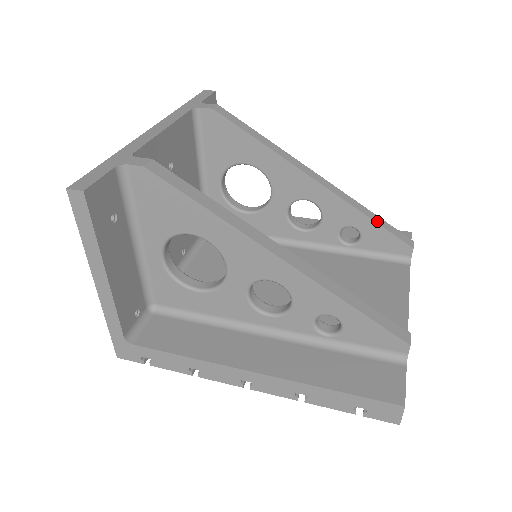
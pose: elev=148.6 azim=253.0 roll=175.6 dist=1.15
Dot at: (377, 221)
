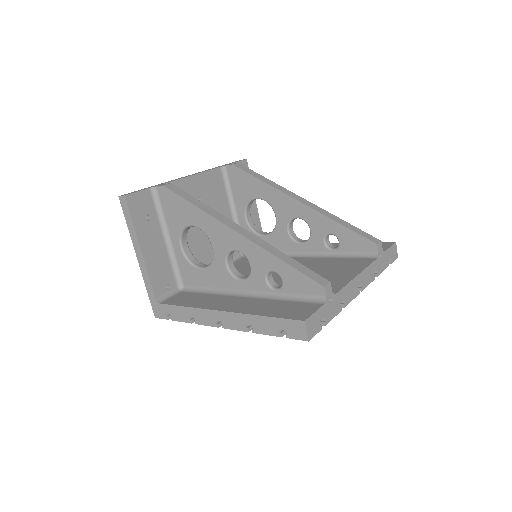
Dot at: (347, 226)
